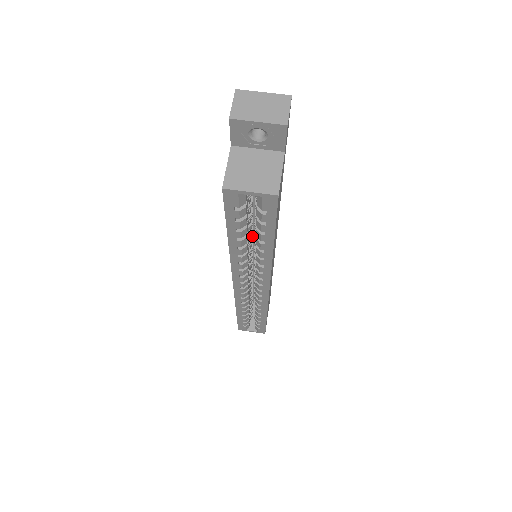
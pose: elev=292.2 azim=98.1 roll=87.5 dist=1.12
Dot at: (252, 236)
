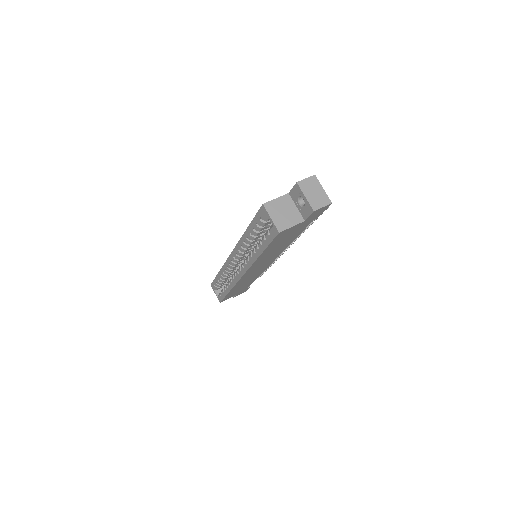
Dot at: occluded
